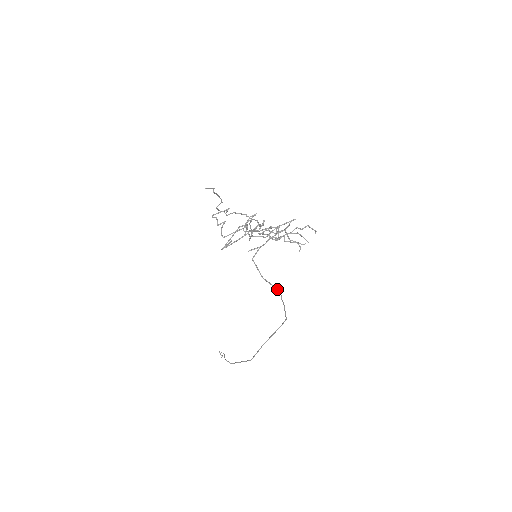
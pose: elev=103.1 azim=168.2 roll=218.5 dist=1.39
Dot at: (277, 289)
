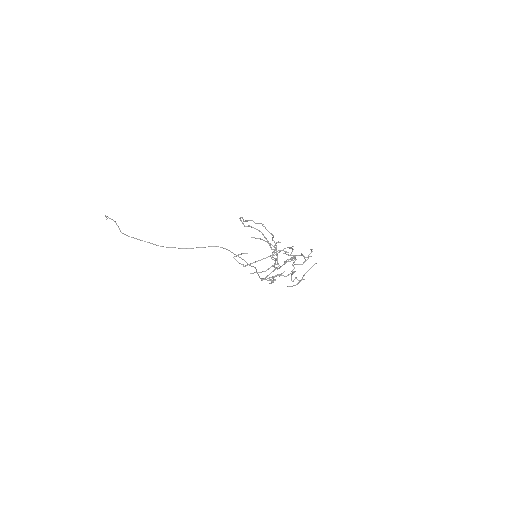
Dot at: (256, 270)
